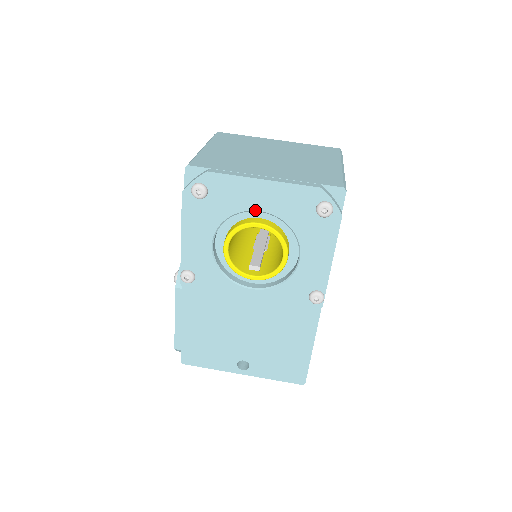
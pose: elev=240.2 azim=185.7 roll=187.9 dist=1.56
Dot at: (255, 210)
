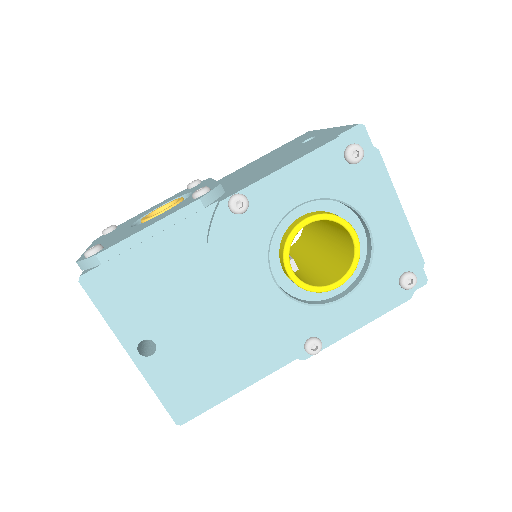
Dot at: (367, 221)
